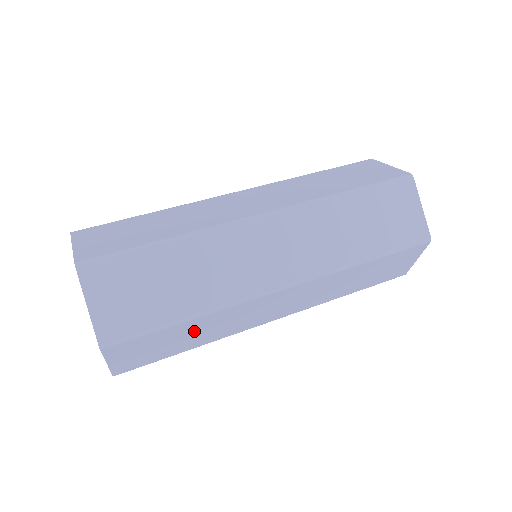
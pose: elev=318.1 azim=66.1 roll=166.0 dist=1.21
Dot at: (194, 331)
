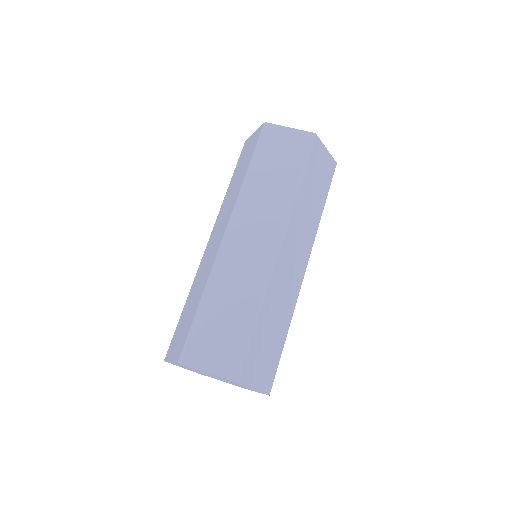
Dot at: occluded
